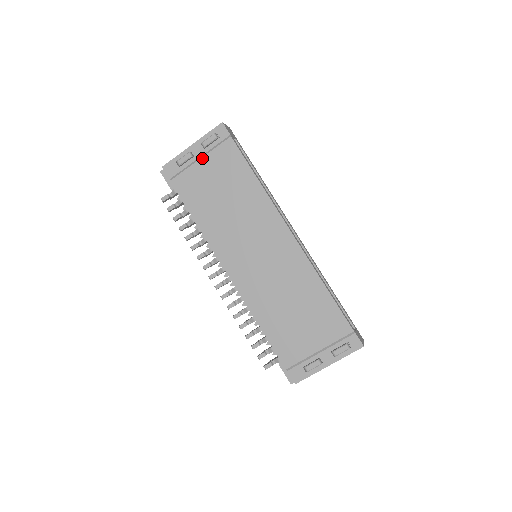
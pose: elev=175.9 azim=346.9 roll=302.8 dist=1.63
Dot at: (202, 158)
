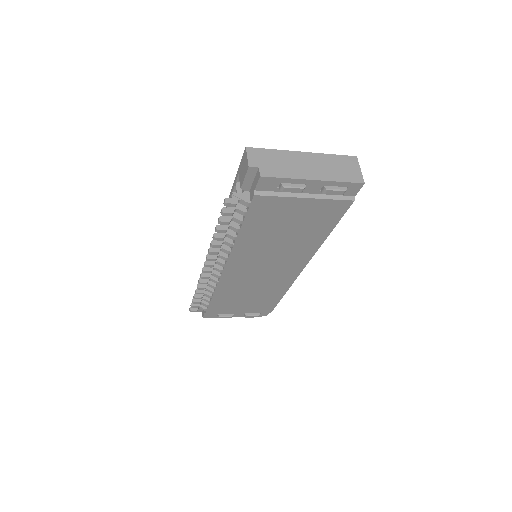
Dot at: (309, 199)
